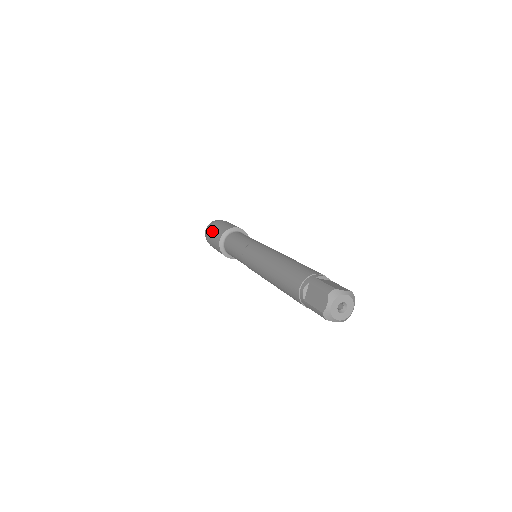
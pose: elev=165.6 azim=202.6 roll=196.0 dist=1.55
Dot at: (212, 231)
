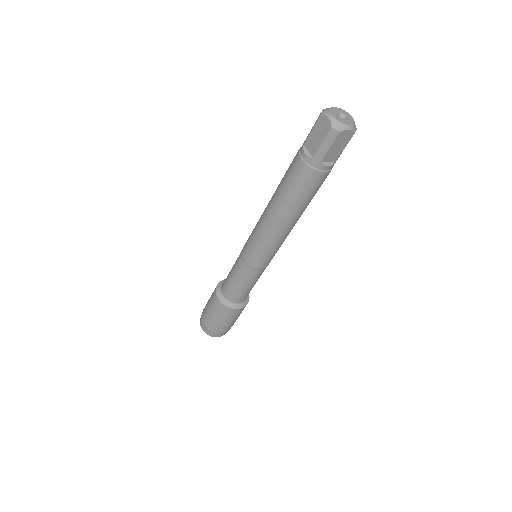
Dot at: occluded
